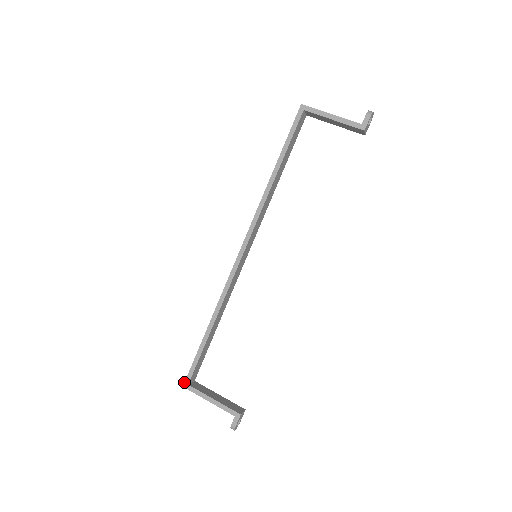
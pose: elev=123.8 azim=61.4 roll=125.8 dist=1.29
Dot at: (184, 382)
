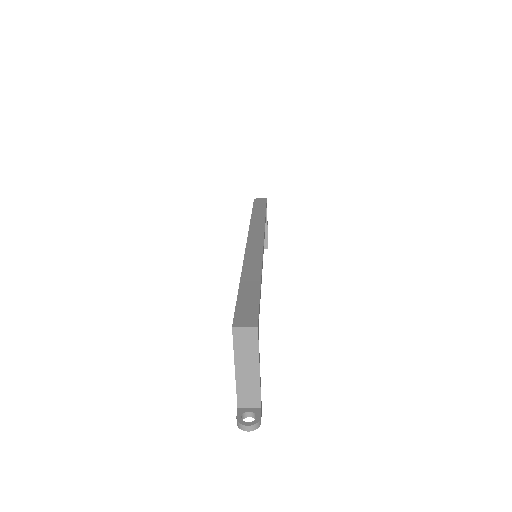
Dot at: (254, 199)
